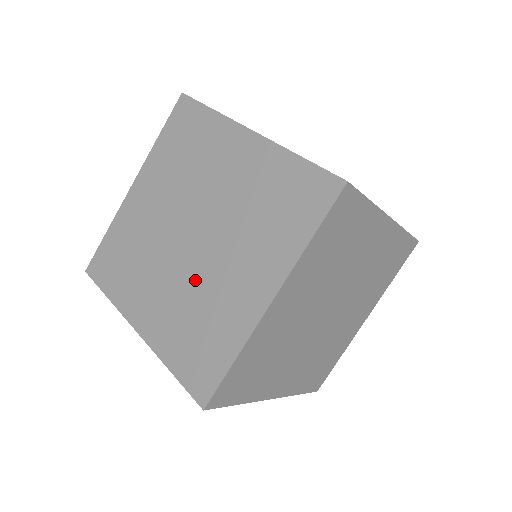
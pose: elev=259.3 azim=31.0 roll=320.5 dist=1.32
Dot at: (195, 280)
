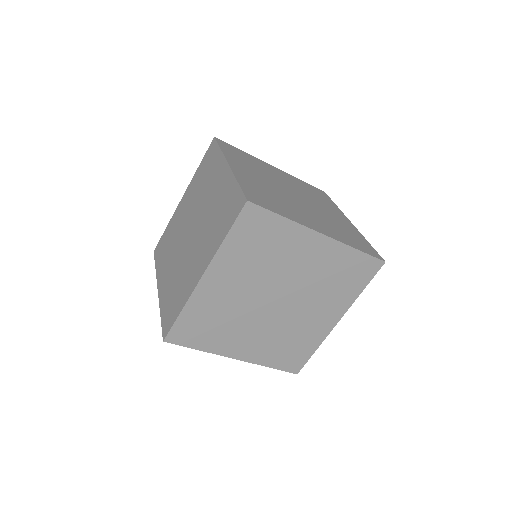
Dot at: (283, 324)
